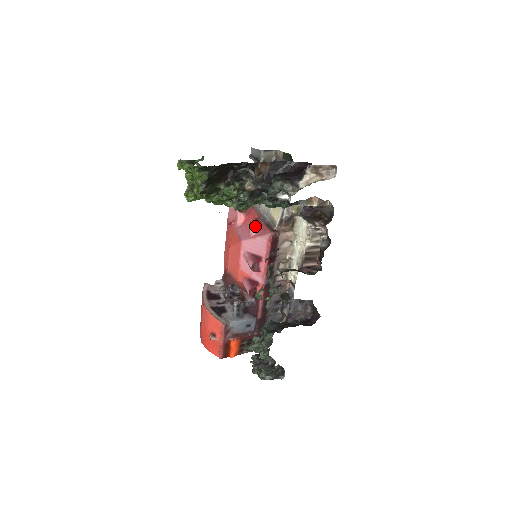
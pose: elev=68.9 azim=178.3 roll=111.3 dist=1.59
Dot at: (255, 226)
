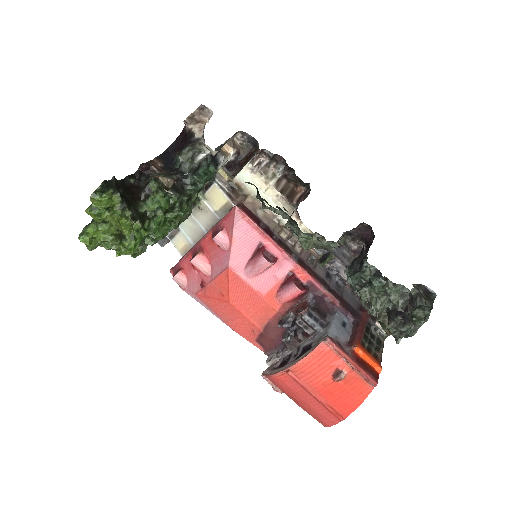
Dot at: (219, 232)
